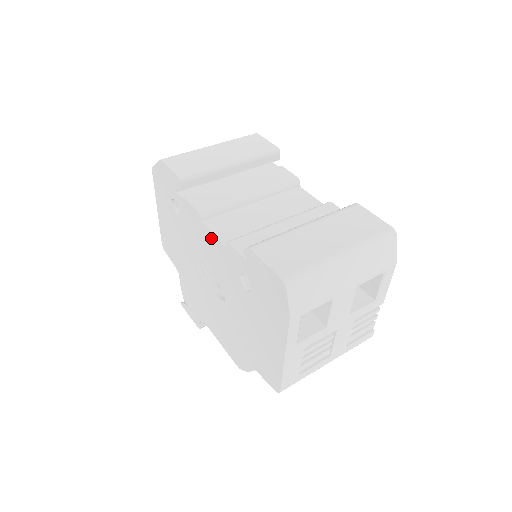
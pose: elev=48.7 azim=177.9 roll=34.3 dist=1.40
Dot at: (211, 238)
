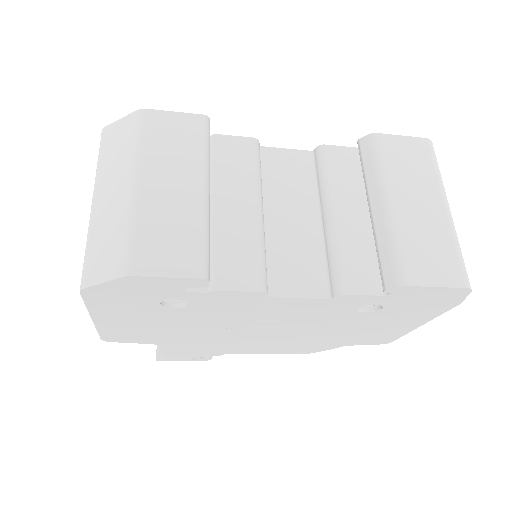
Dot at: (292, 302)
